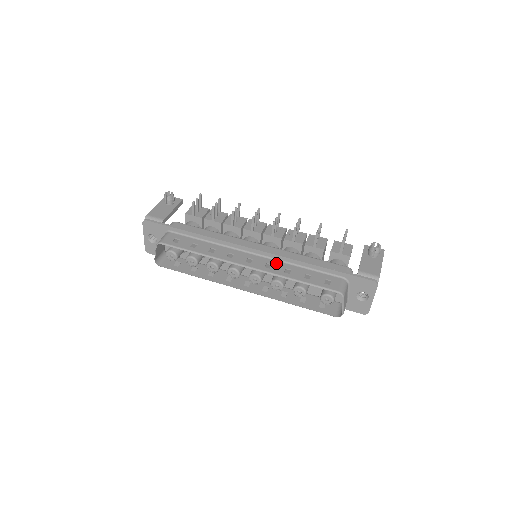
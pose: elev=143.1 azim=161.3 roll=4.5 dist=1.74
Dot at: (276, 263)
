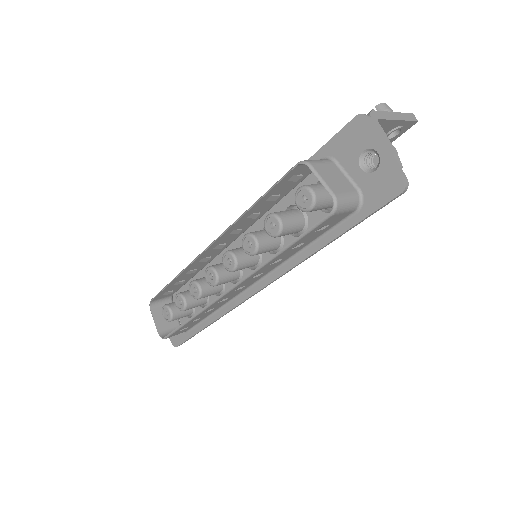
Dot at: (247, 223)
